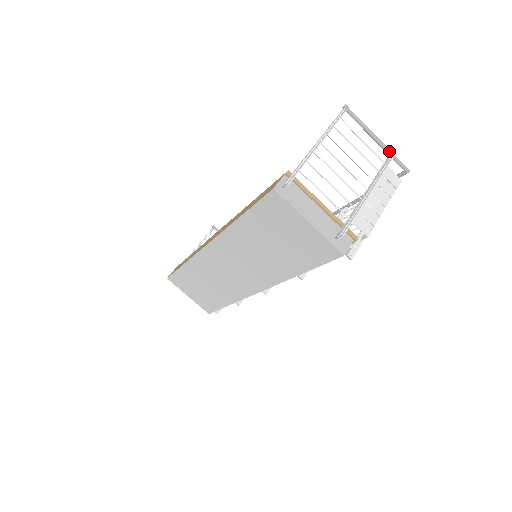
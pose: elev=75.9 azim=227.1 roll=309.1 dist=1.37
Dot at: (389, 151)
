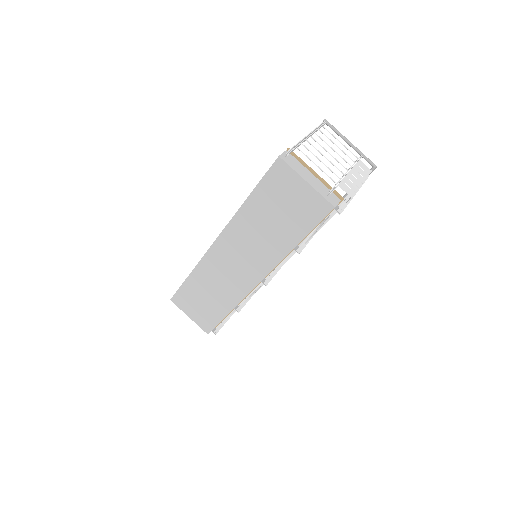
Dot at: (360, 152)
